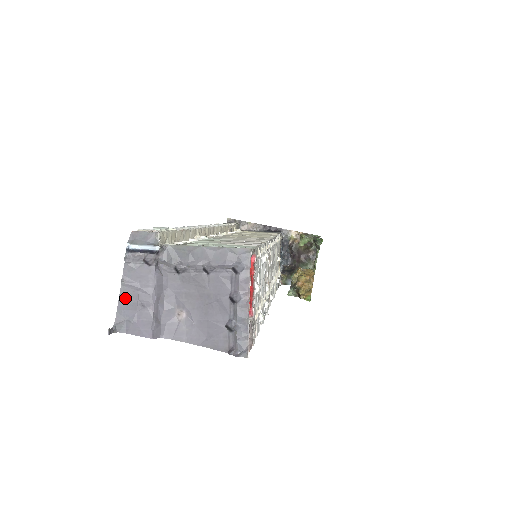
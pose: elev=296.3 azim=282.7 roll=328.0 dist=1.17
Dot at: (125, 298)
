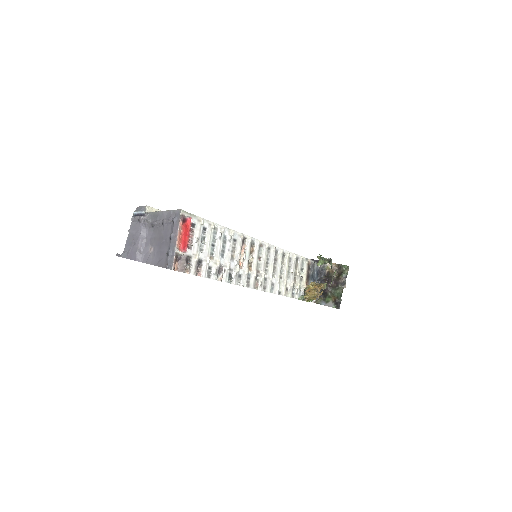
Dot at: (129, 240)
